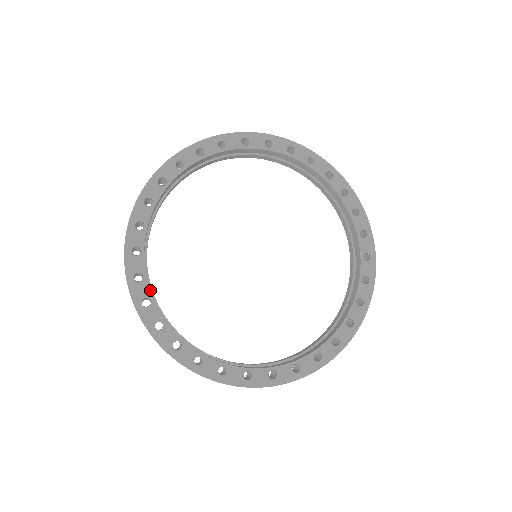
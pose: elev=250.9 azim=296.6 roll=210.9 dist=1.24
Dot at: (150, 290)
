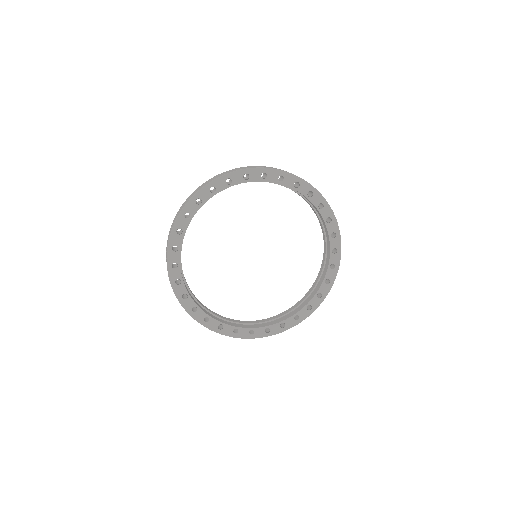
Dot at: (194, 298)
